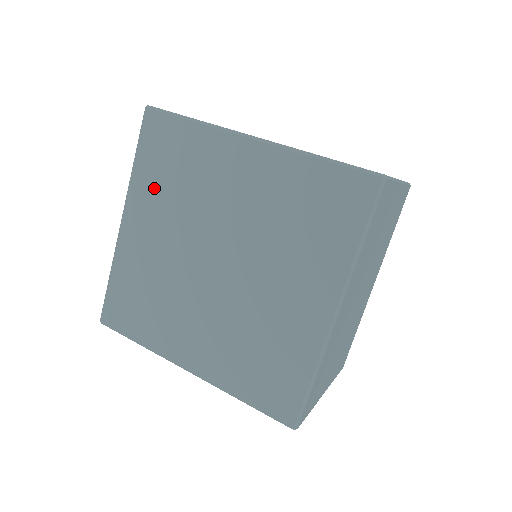
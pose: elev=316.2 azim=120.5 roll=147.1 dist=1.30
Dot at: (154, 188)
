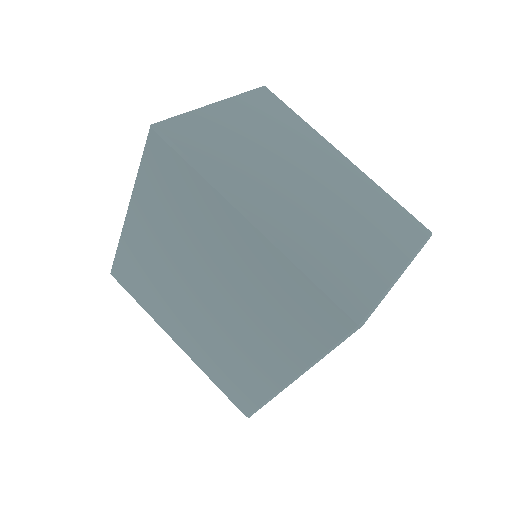
Dot at: (156, 206)
